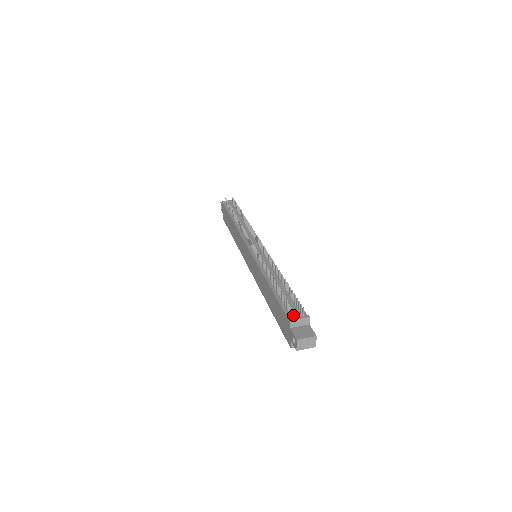
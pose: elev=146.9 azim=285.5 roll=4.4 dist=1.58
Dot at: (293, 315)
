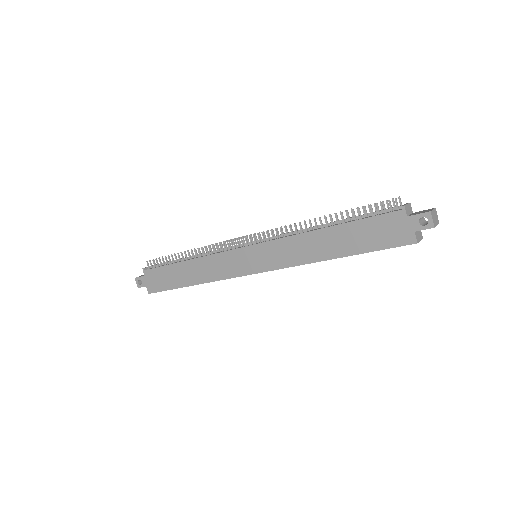
Dot at: (395, 210)
